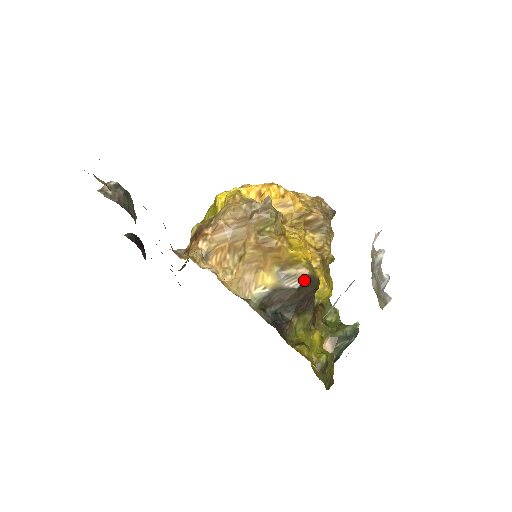
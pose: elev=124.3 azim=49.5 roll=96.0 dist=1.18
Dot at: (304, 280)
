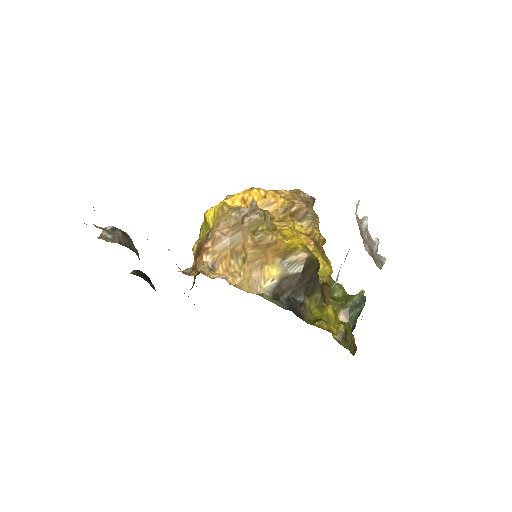
Dot at: (305, 263)
